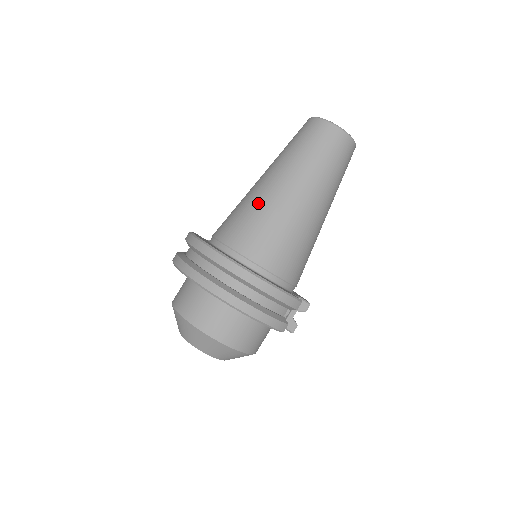
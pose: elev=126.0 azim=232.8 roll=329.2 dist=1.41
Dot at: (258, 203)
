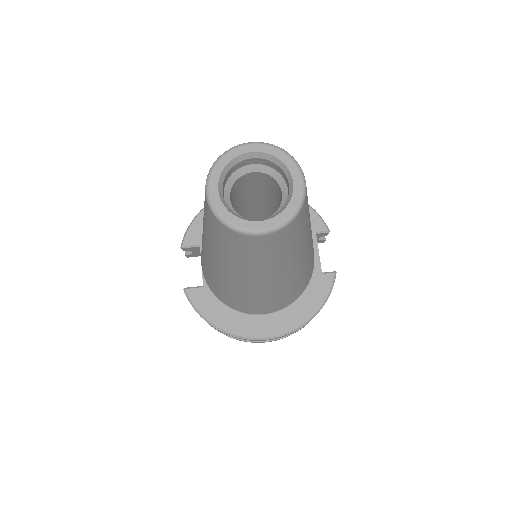
Dot at: (248, 296)
